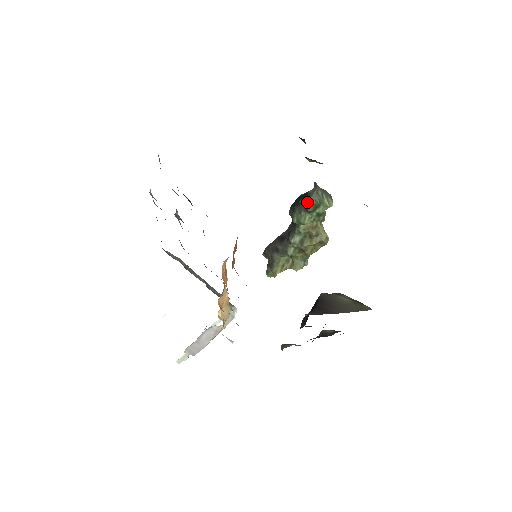
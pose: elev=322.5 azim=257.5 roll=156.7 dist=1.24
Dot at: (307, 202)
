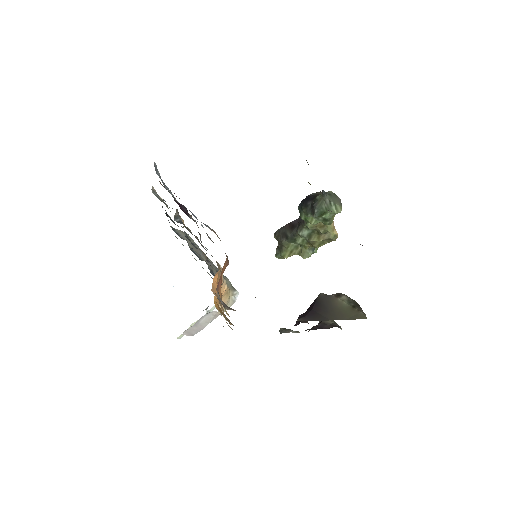
Dot at: (313, 208)
